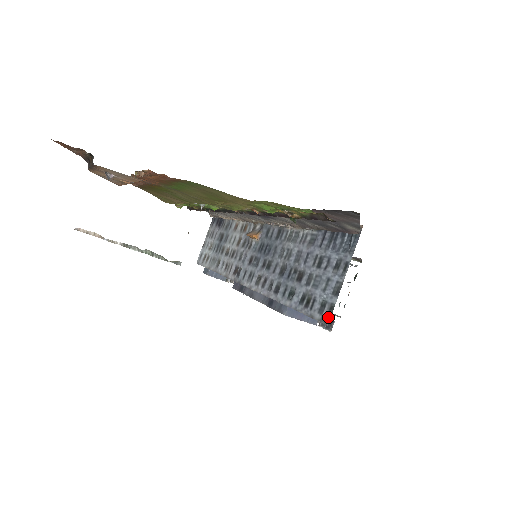
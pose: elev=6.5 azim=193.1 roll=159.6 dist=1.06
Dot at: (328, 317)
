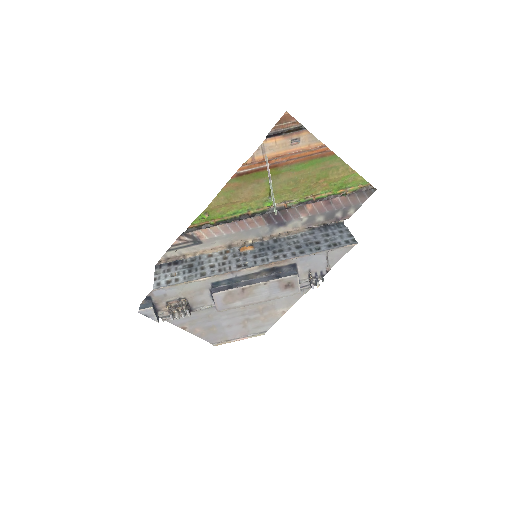
Dot at: (355, 242)
